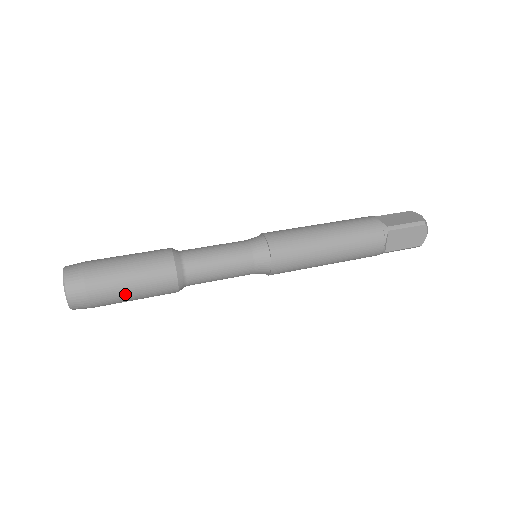
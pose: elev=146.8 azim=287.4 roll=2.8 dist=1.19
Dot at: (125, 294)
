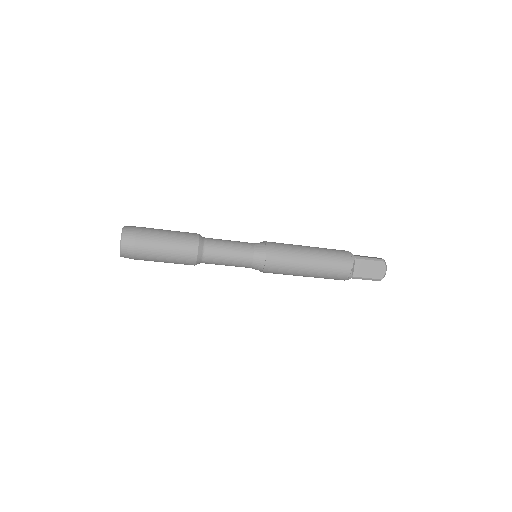
Dot at: (162, 230)
